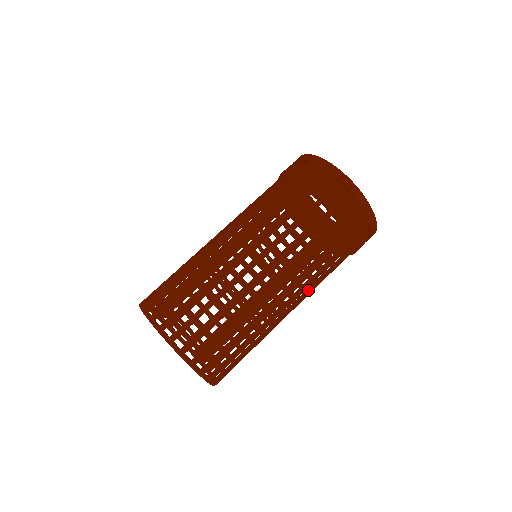
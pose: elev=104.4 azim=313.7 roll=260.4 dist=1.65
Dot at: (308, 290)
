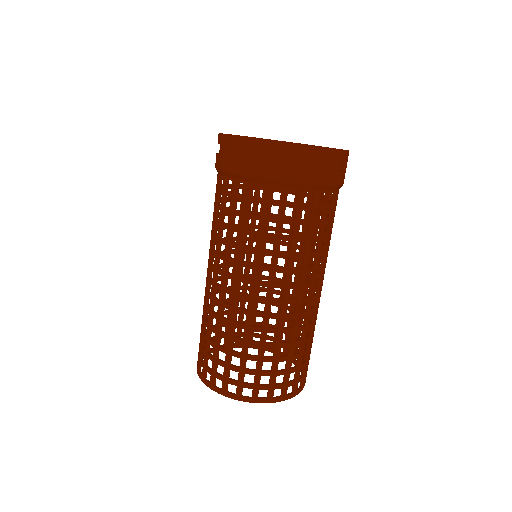
Dot at: (314, 263)
